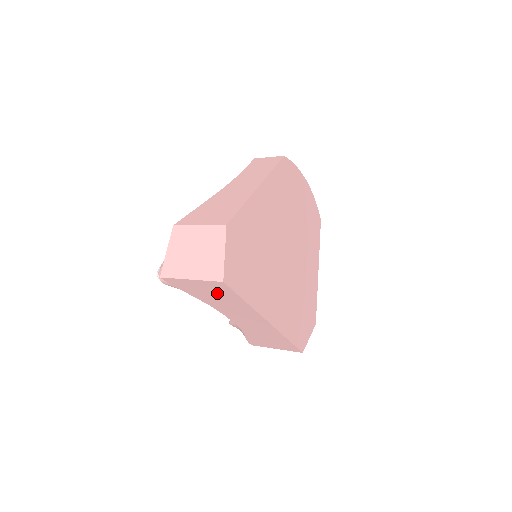
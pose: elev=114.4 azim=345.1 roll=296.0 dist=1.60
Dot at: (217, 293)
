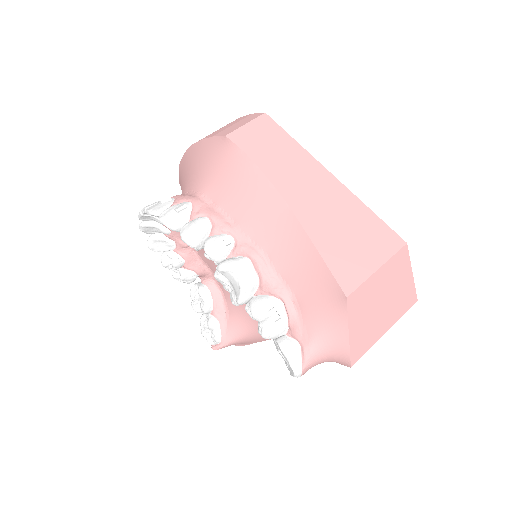
Dot at: occluded
